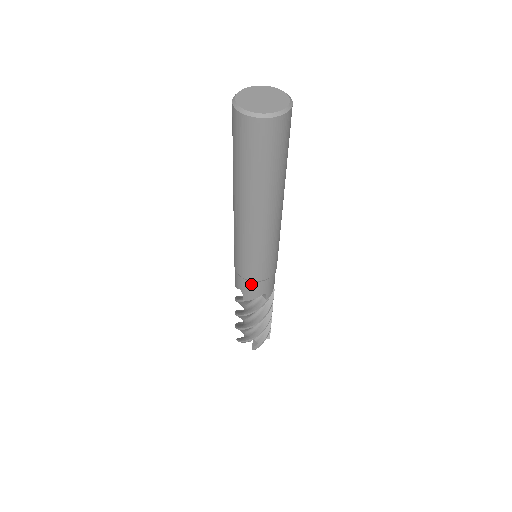
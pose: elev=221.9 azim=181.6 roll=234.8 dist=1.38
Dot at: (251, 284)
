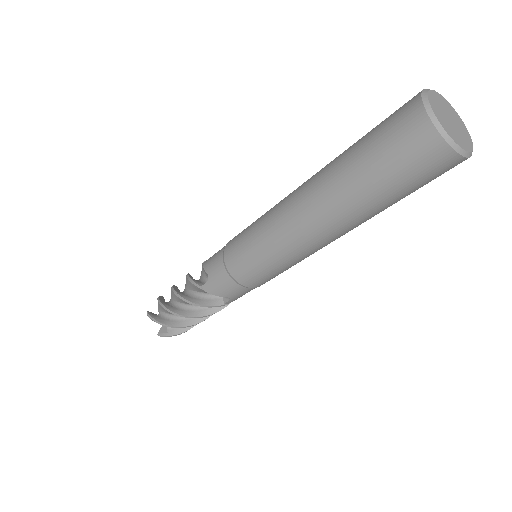
Dot at: (229, 280)
